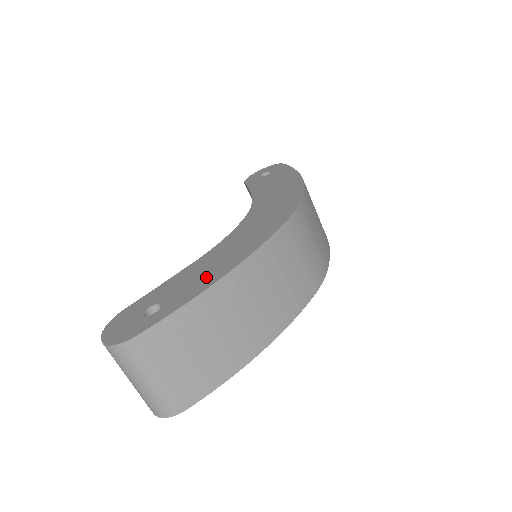
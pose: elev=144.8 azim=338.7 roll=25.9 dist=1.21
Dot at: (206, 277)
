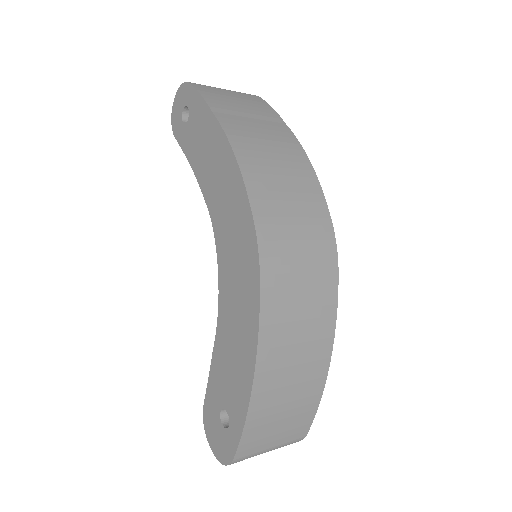
Dot at: (239, 376)
